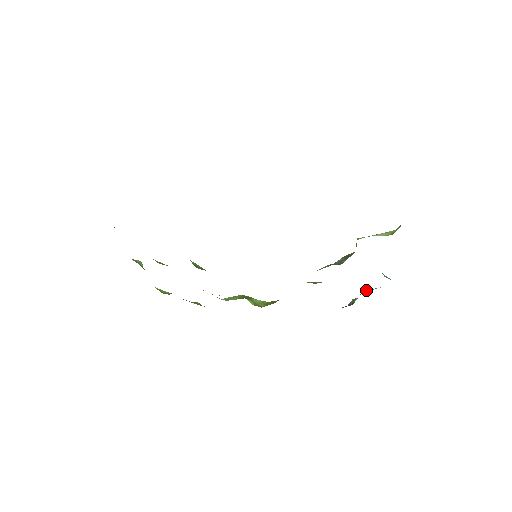
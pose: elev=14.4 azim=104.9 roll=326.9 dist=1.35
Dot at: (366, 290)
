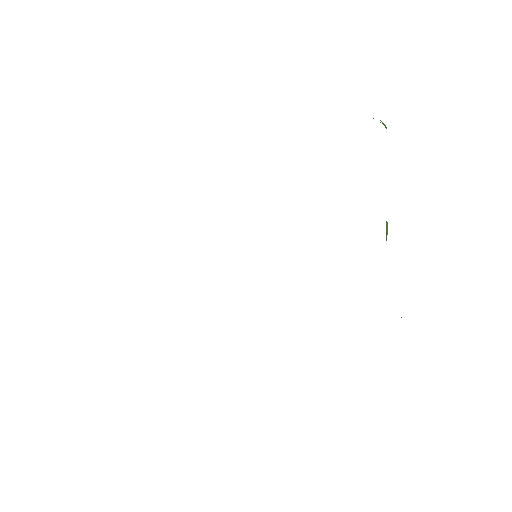
Dot at: occluded
